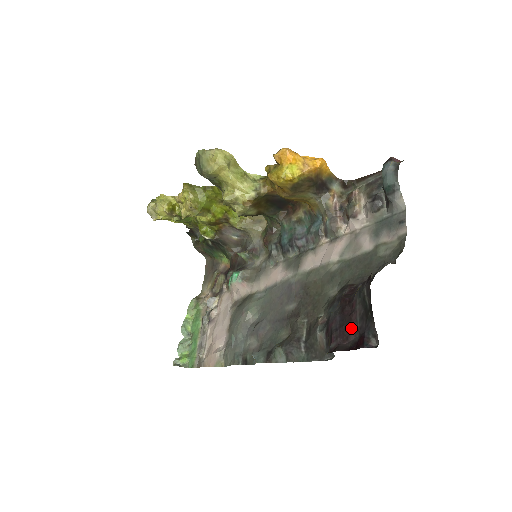
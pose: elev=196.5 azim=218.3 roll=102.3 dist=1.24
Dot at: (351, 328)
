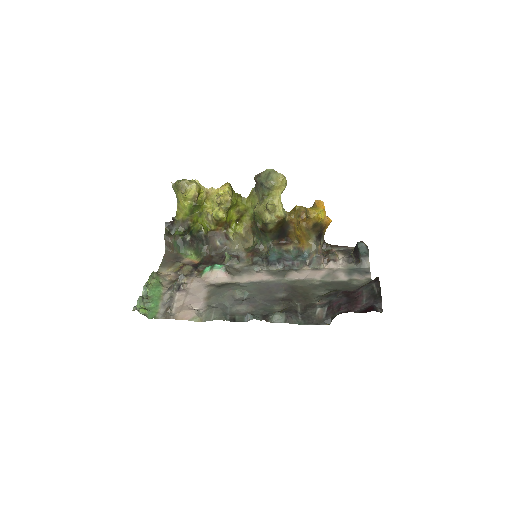
Dot at: (357, 304)
